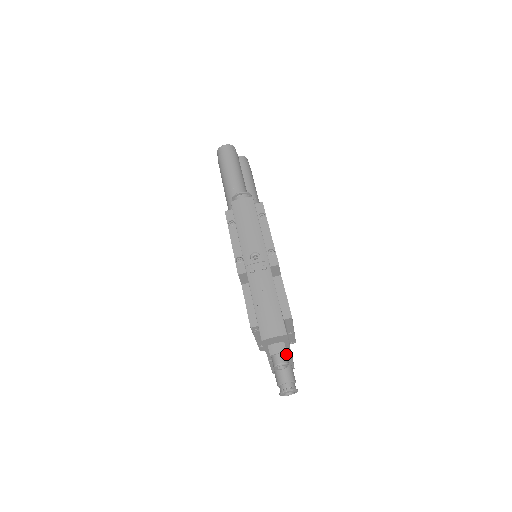
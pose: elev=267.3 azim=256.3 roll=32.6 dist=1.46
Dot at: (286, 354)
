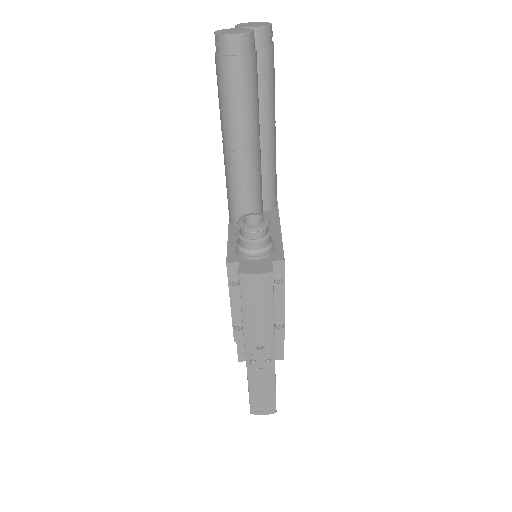
Dot at: occluded
